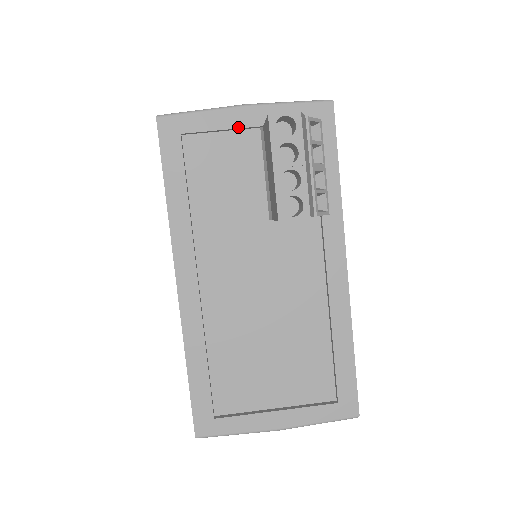
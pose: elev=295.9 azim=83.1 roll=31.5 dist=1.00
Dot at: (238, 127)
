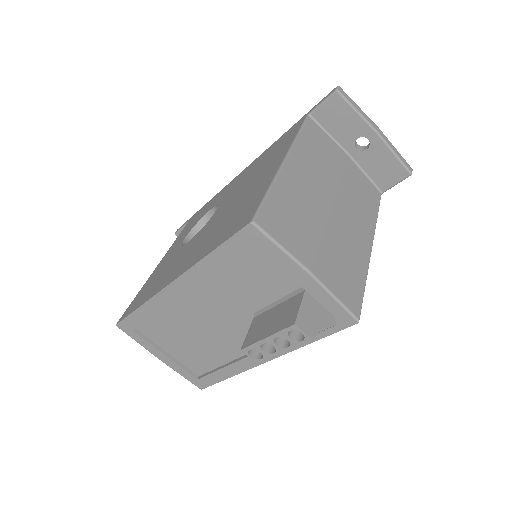
Dot at: (291, 276)
